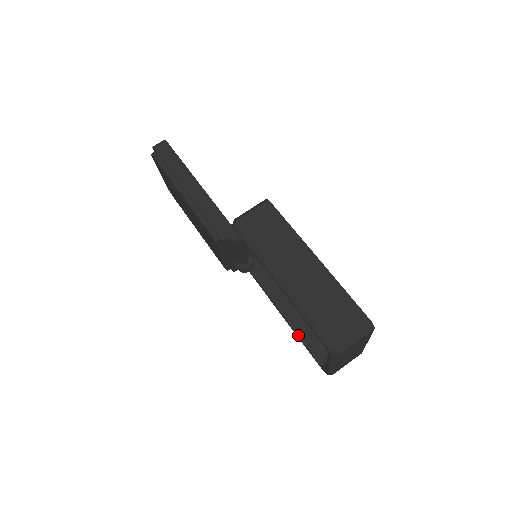
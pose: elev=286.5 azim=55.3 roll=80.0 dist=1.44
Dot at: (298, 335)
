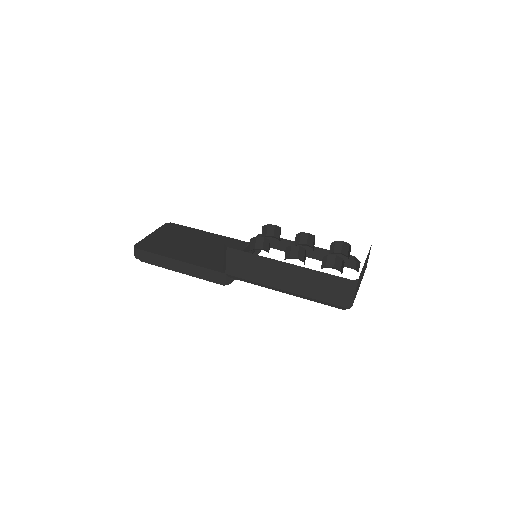
Dot at: occluded
